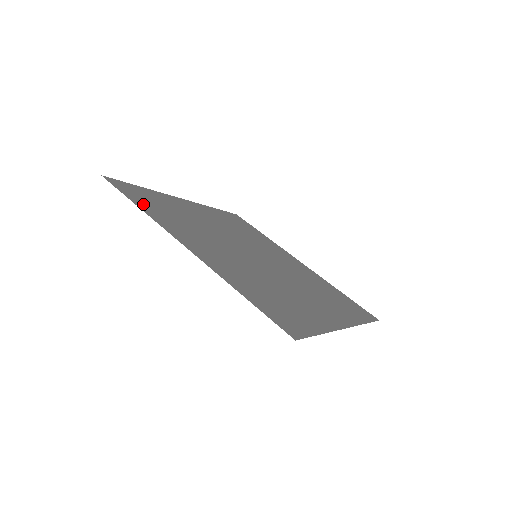
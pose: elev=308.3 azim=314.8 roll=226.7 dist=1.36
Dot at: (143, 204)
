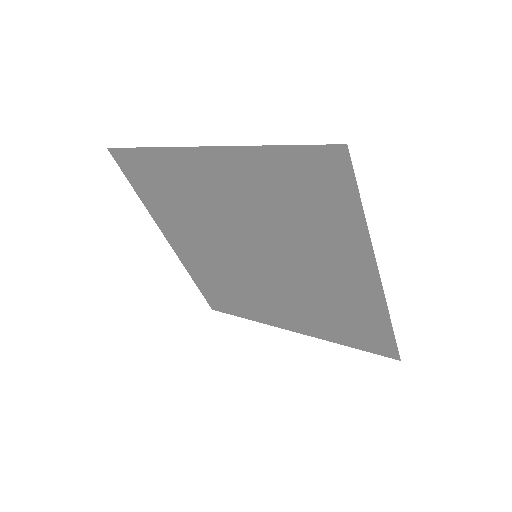
Dot at: (149, 161)
